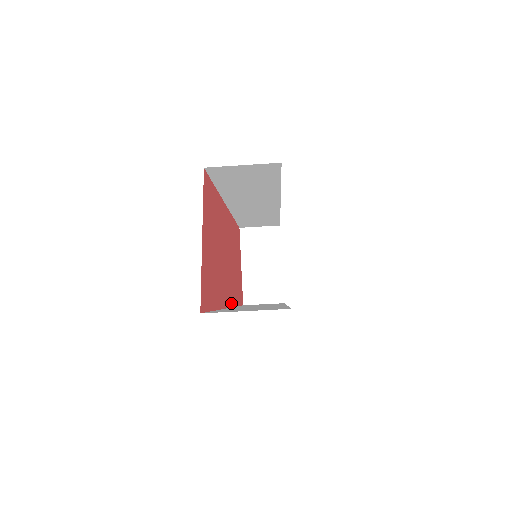
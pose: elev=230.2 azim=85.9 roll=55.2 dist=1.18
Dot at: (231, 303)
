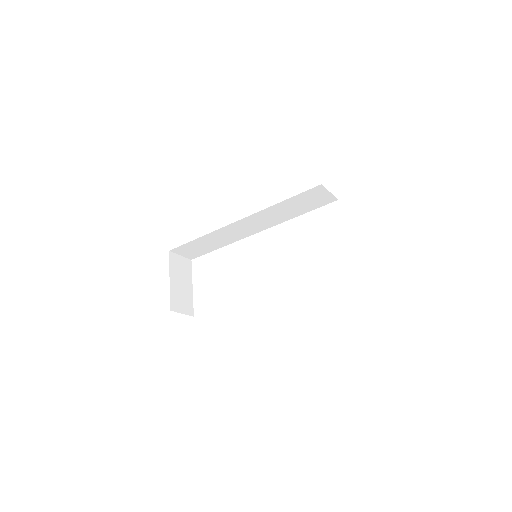
Dot at: occluded
